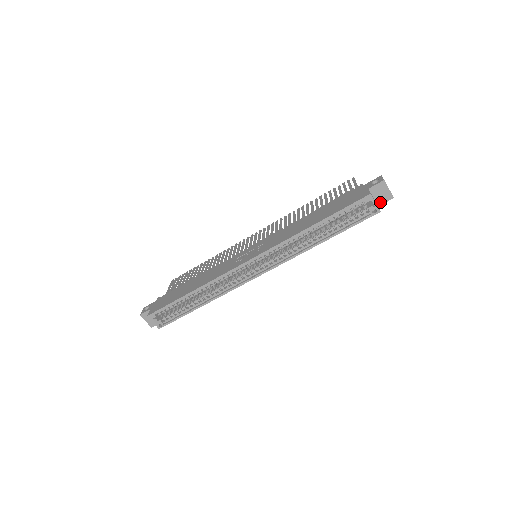
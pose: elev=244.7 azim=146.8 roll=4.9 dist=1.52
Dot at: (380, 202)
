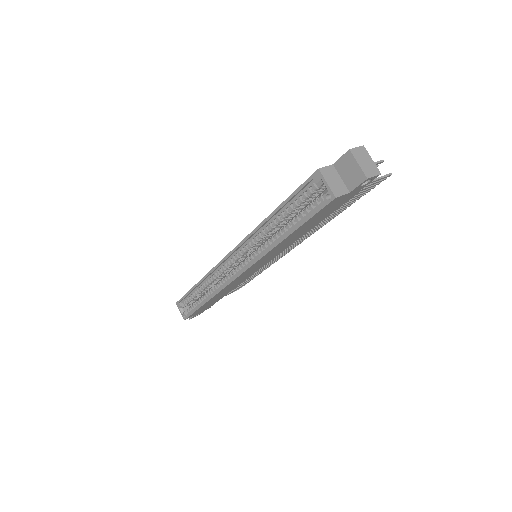
Dot at: (351, 185)
